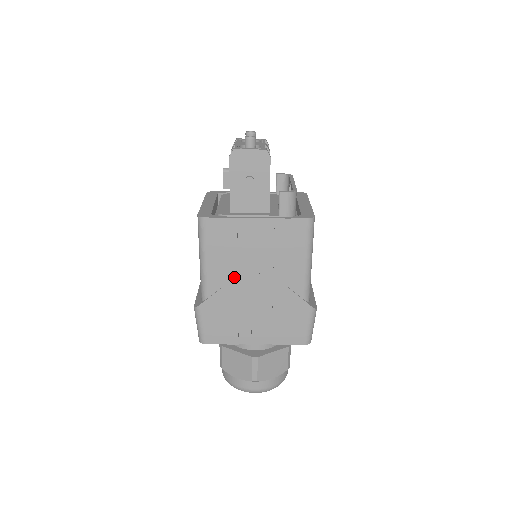
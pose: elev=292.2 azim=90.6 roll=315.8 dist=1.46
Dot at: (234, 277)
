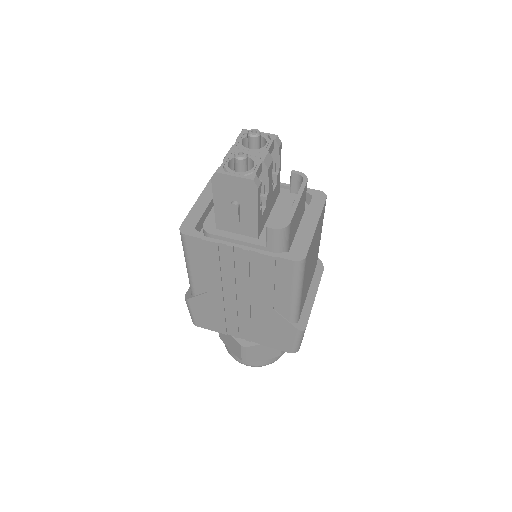
Dot at: (218, 288)
